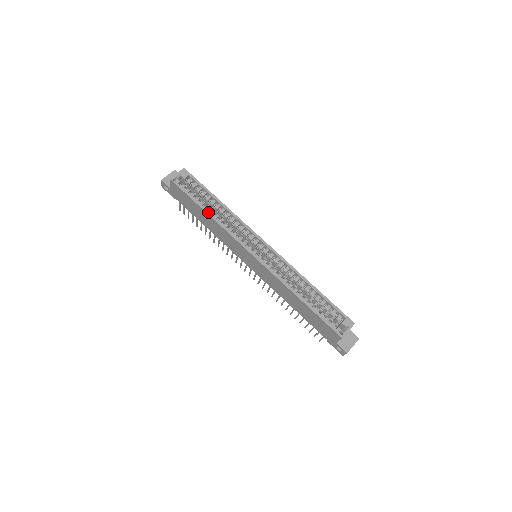
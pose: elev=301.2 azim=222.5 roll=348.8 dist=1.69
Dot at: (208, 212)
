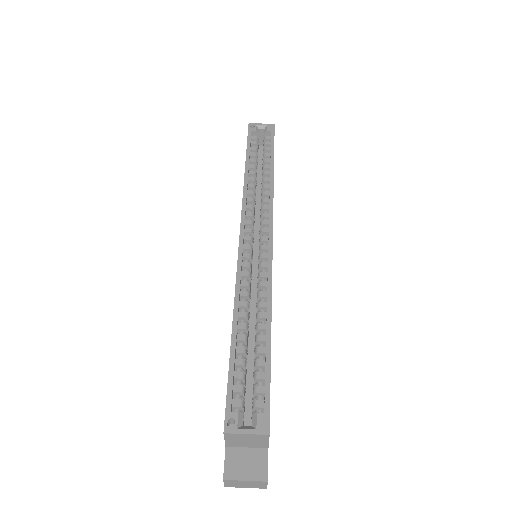
Dot at: (247, 168)
